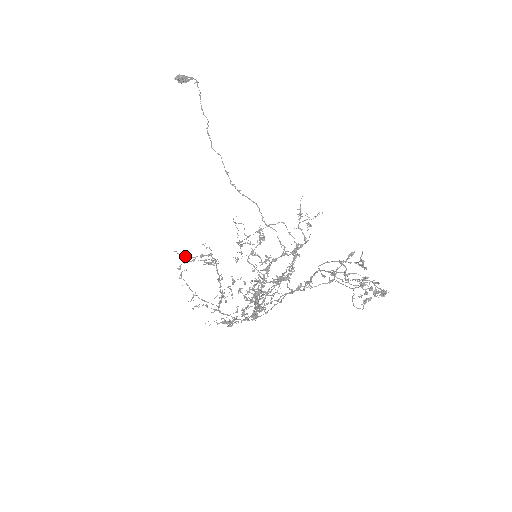
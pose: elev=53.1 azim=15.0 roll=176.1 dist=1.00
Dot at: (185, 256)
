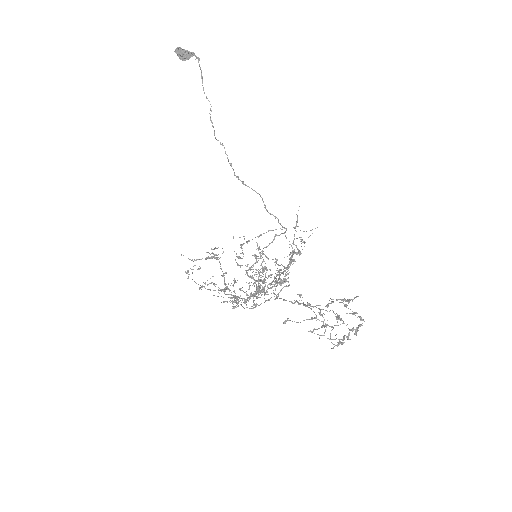
Dot at: (192, 259)
